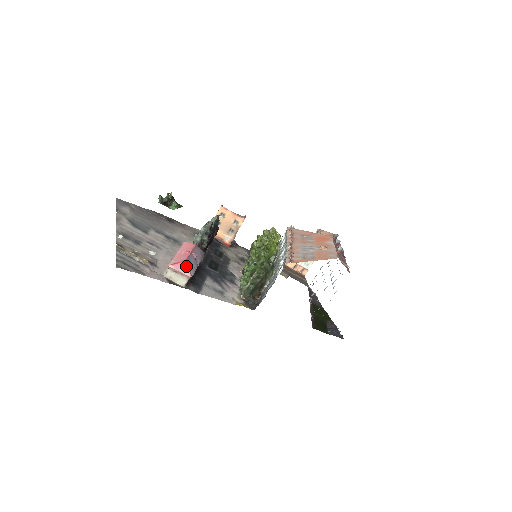
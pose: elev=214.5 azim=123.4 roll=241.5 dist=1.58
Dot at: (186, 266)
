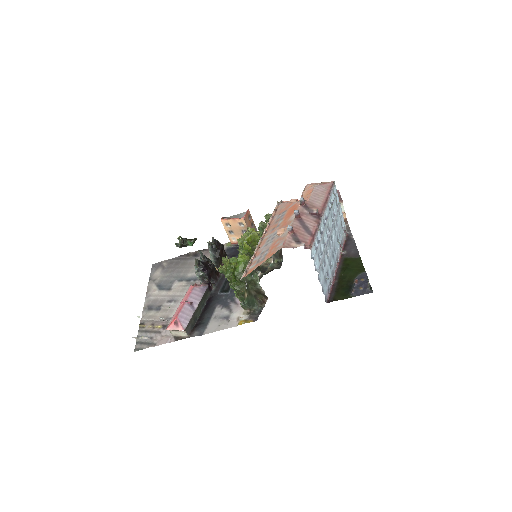
Dot at: (177, 322)
